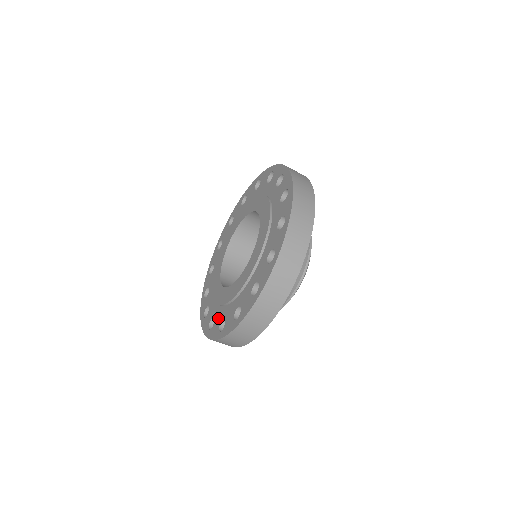
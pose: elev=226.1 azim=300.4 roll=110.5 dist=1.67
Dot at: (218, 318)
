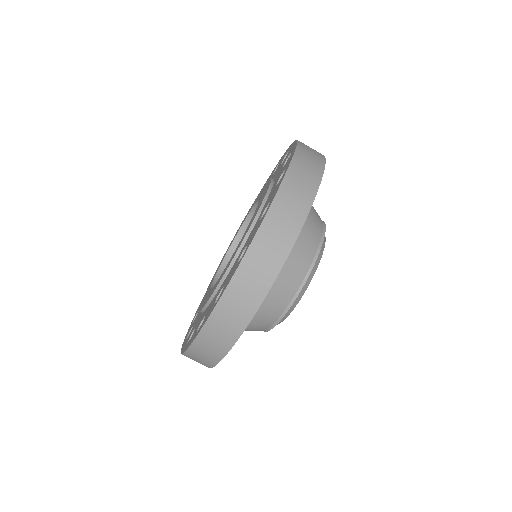
Dot at: (211, 304)
